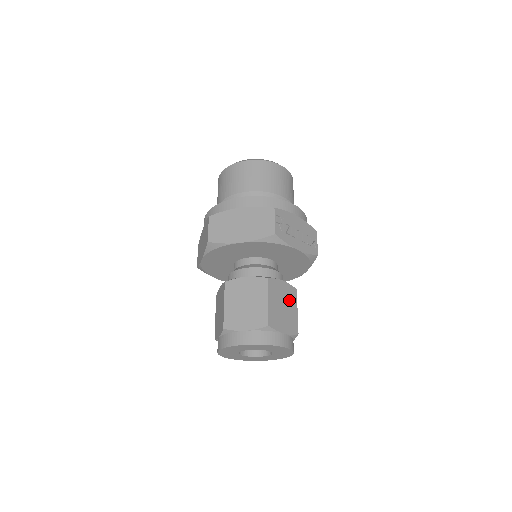
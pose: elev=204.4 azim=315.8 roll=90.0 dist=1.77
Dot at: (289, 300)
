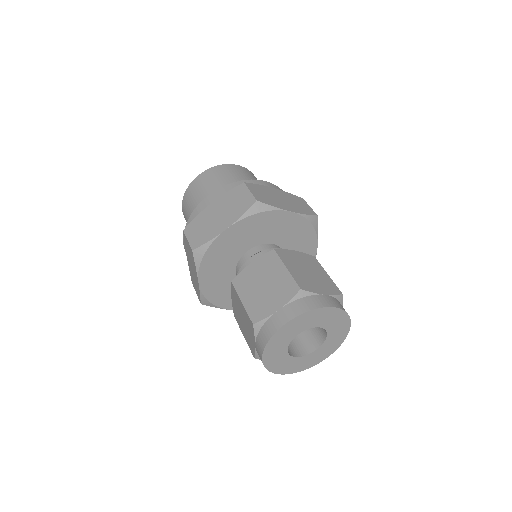
Dot at: occluded
